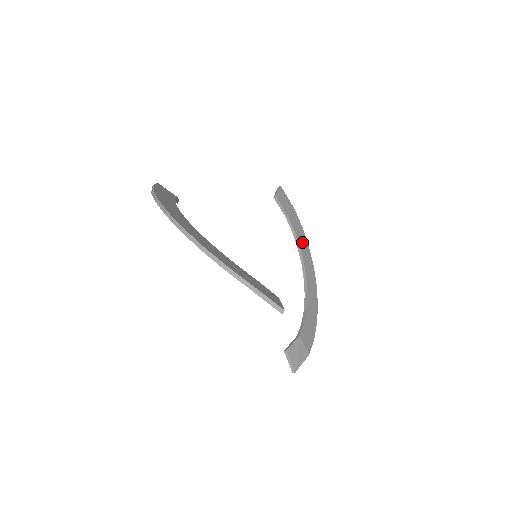
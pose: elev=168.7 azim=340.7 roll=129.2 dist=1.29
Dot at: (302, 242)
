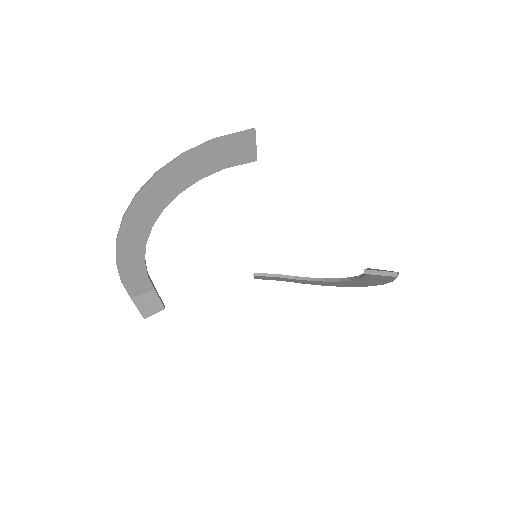
Dot at: occluded
